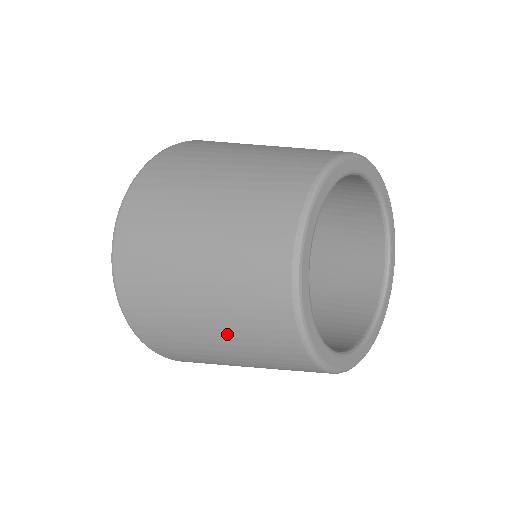
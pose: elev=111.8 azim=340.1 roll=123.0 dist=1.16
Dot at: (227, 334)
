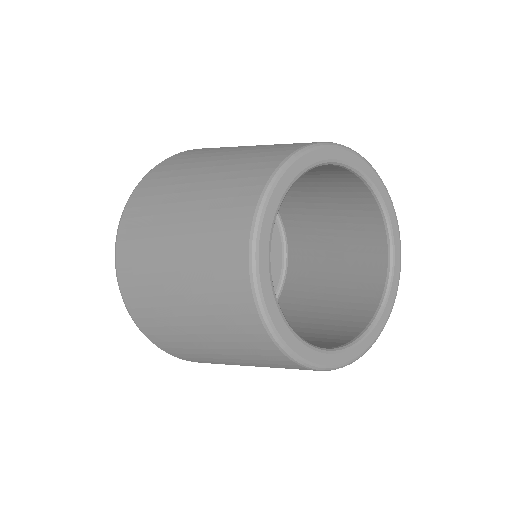
Dot at: (244, 362)
